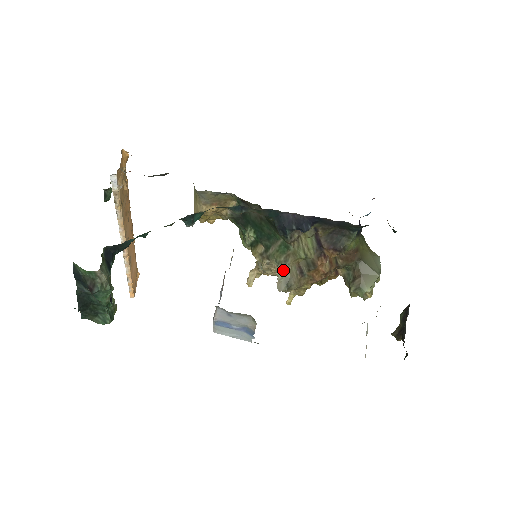
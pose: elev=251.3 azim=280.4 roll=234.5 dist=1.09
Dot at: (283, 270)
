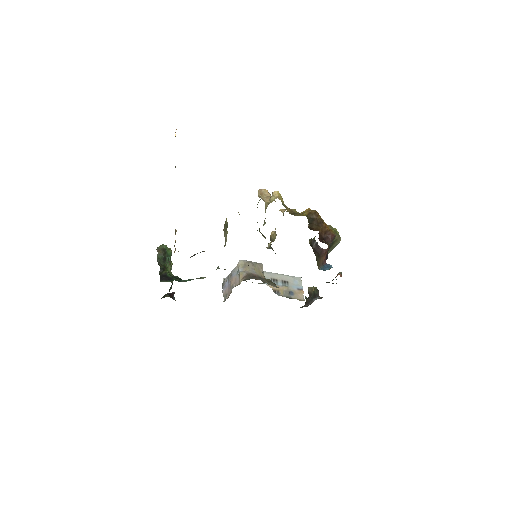
Dot at: occluded
